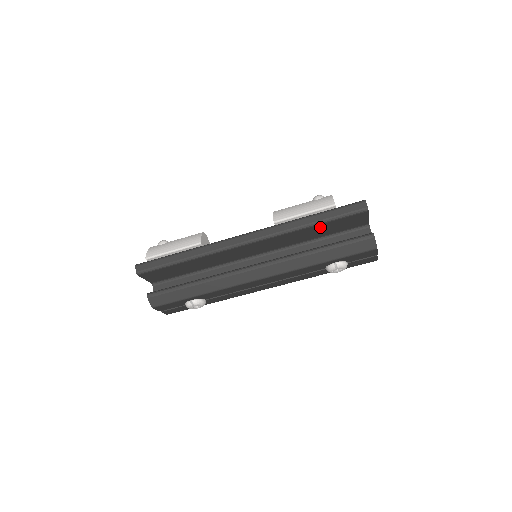
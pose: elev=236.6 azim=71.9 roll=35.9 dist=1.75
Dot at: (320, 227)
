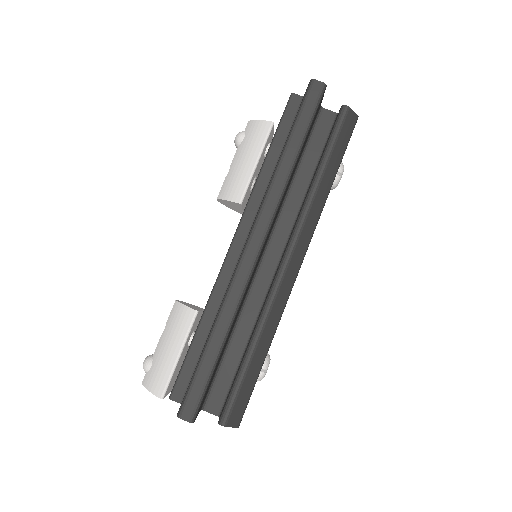
Dot at: occluded
